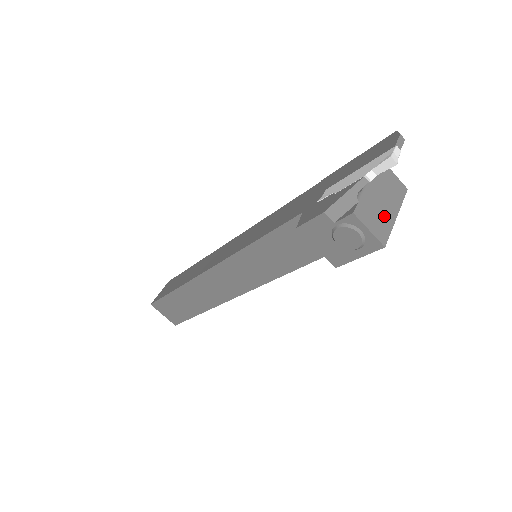
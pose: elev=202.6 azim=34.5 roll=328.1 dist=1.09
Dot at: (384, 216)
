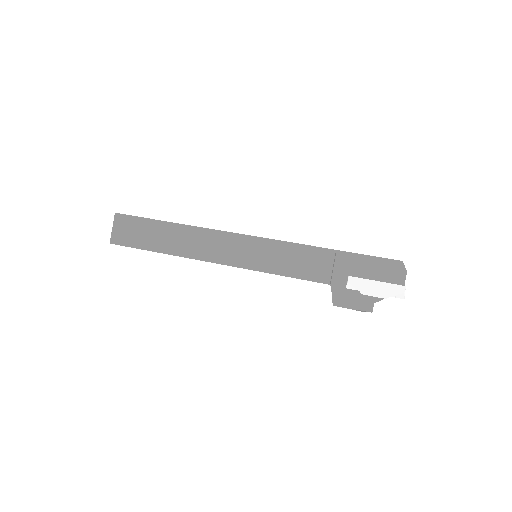
Dot at: occluded
